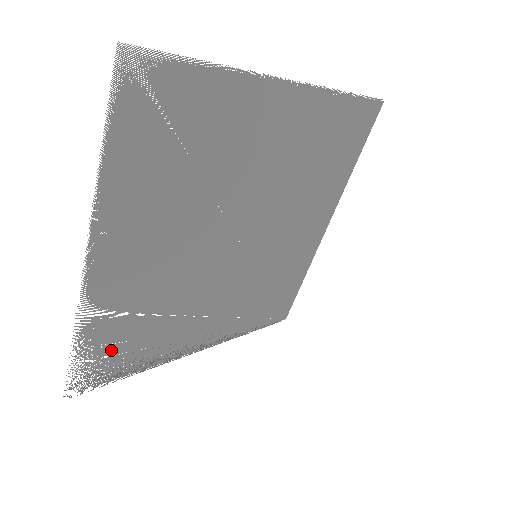
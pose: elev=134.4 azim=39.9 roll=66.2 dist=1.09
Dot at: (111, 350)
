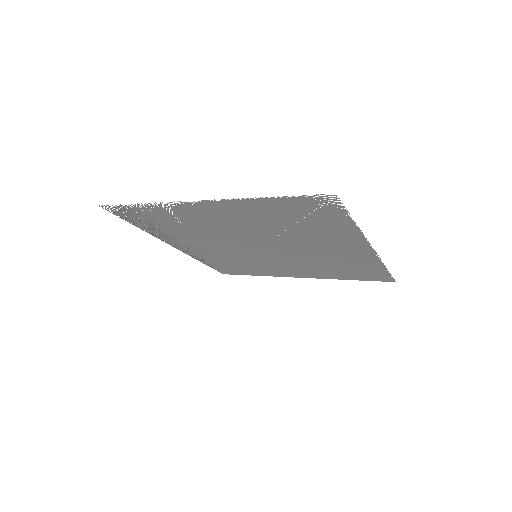
Dot at: (147, 217)
